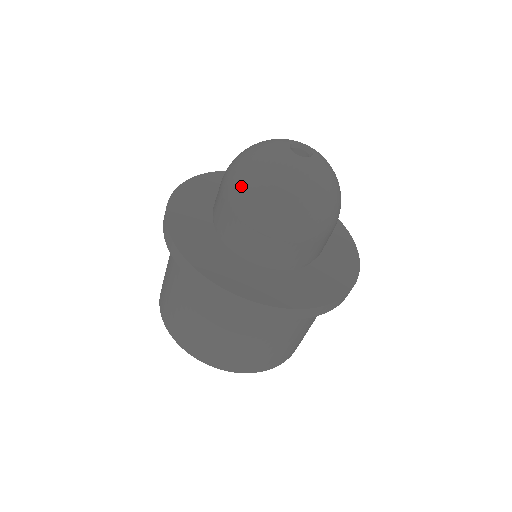
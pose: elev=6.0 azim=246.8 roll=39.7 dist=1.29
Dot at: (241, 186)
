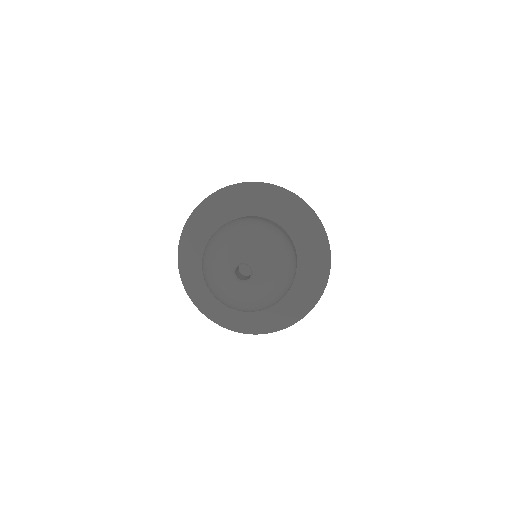
Dot at: (204, 277)
